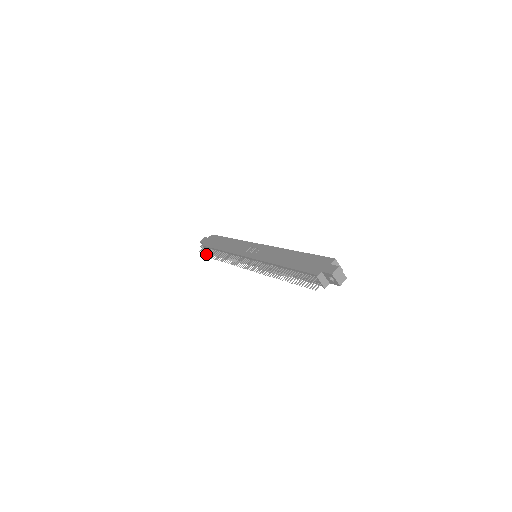
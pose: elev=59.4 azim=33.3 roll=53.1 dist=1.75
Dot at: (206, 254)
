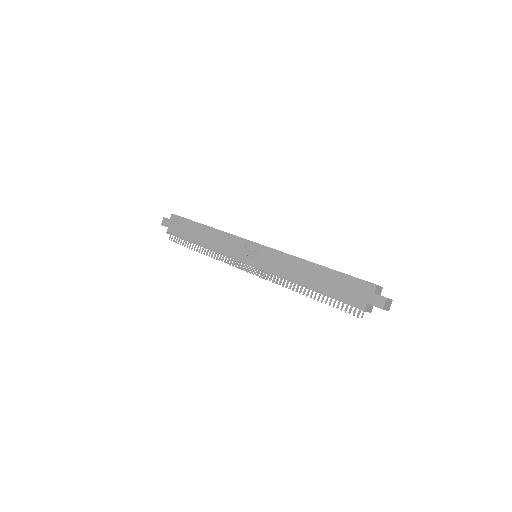
Dot at: (177, 239)
